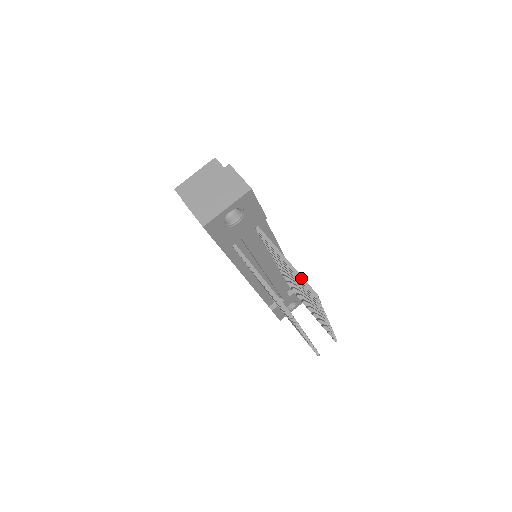
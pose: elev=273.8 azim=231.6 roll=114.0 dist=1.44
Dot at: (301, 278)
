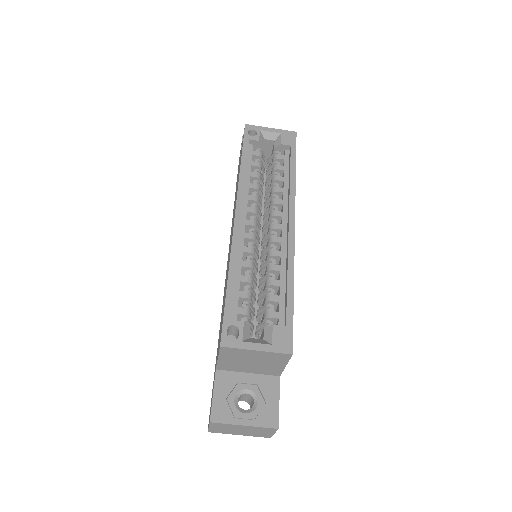
Dot at: occluded
